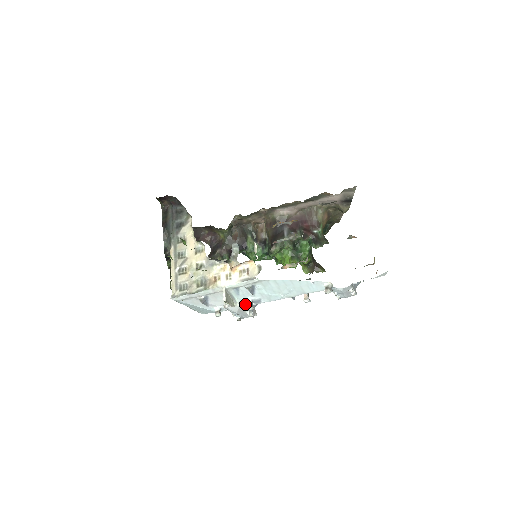
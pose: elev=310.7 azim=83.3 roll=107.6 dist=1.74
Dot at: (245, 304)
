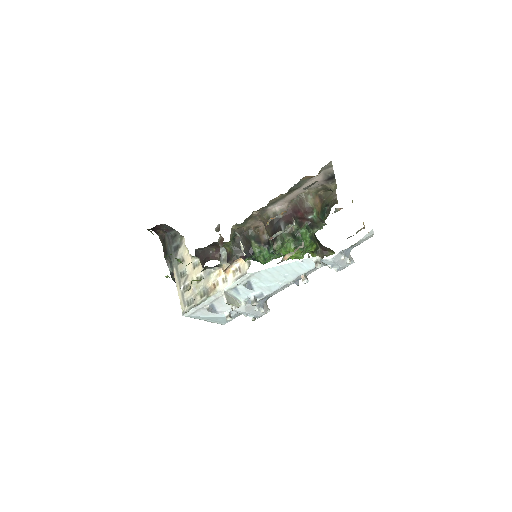
Dot at: (250, 302)
